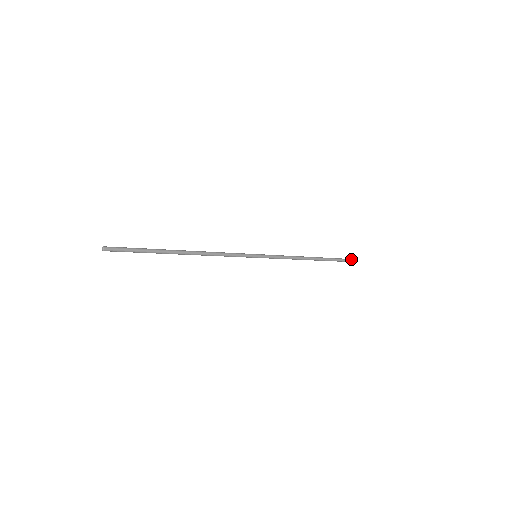
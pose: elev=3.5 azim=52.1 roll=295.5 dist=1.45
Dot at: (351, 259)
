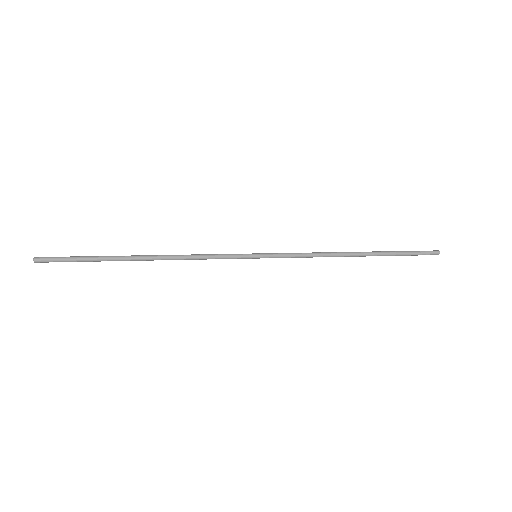
Dot at: (430, 251)
